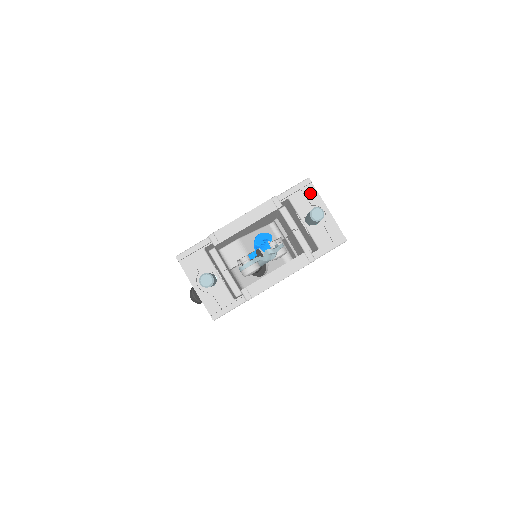
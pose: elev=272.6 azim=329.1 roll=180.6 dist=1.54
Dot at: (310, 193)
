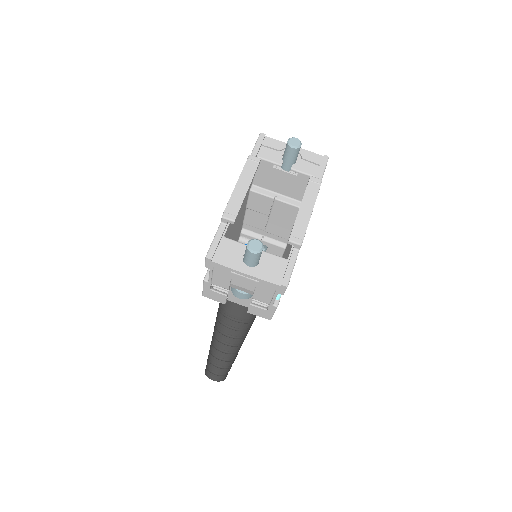
Dot at: (271, 143)
